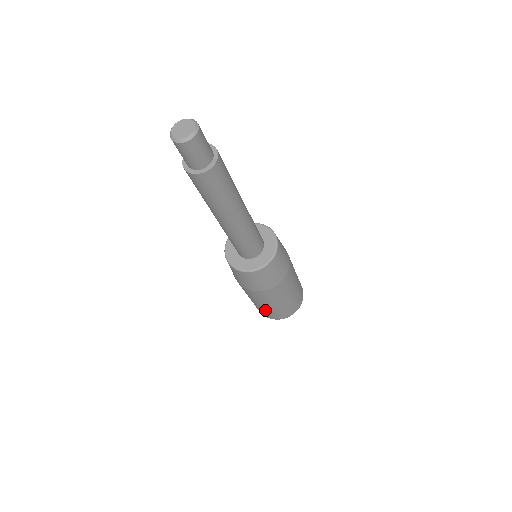
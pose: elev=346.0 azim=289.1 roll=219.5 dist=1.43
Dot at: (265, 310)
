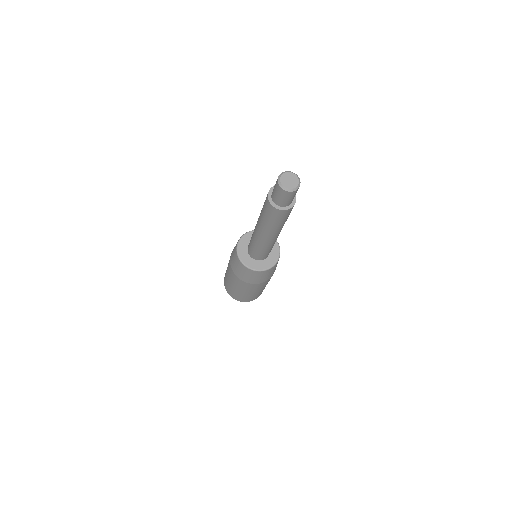
Dot at: occluded
